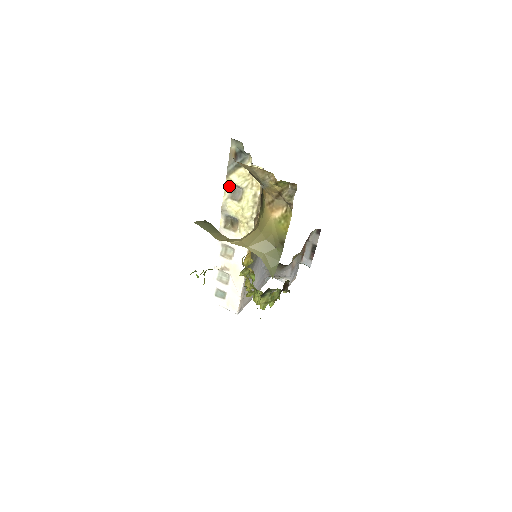
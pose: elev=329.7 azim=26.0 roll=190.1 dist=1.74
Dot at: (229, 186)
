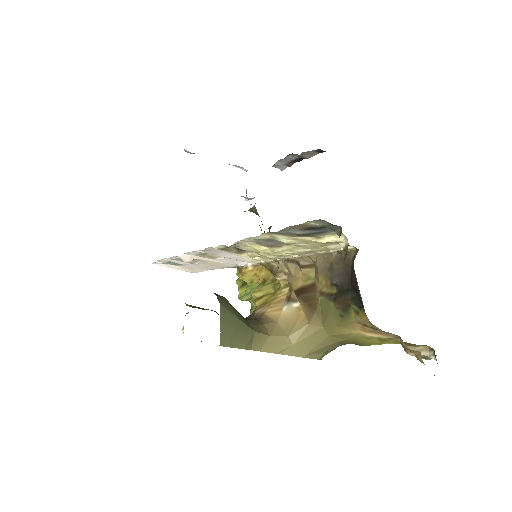
Dot at: (264, 238)
